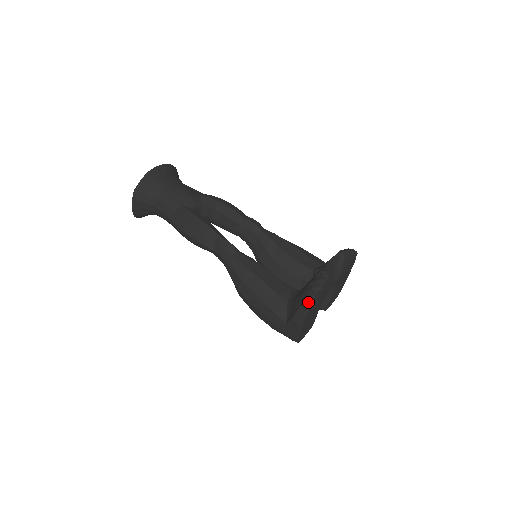
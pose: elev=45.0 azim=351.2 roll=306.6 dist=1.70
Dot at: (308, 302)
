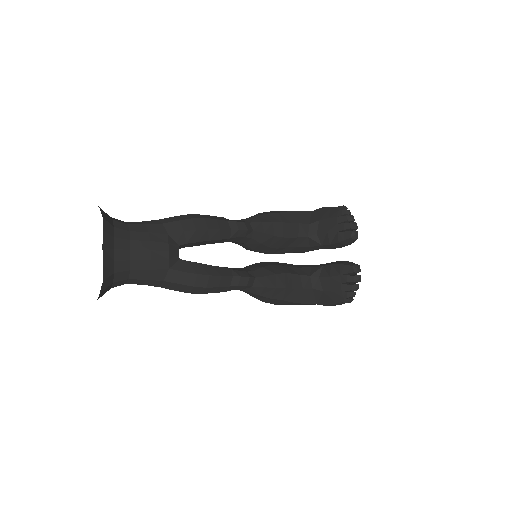
Dot at: (351, 300)
